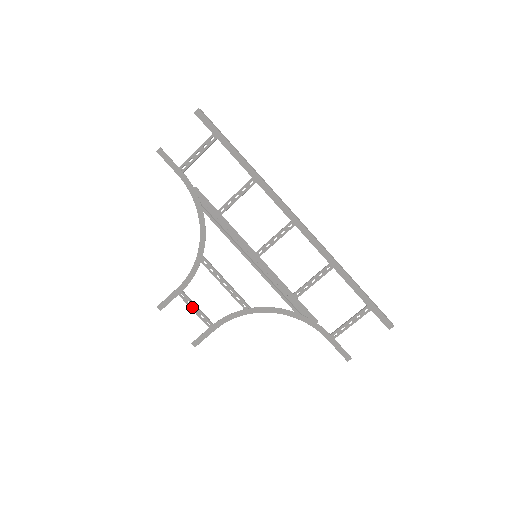
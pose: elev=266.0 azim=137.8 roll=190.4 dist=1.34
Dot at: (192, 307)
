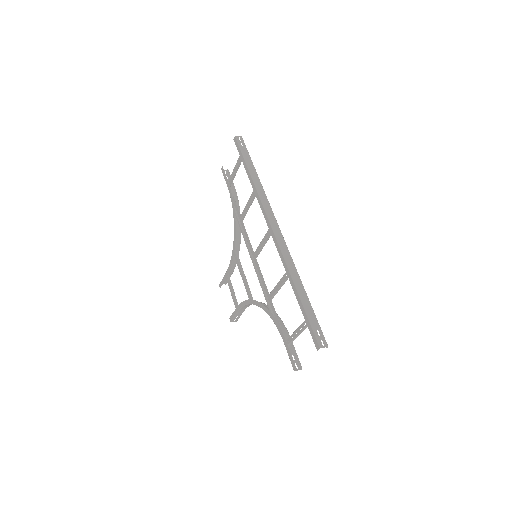
Dot at: (230, 290)
